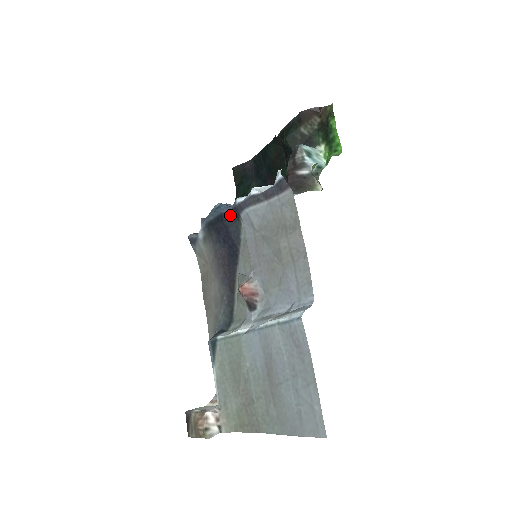
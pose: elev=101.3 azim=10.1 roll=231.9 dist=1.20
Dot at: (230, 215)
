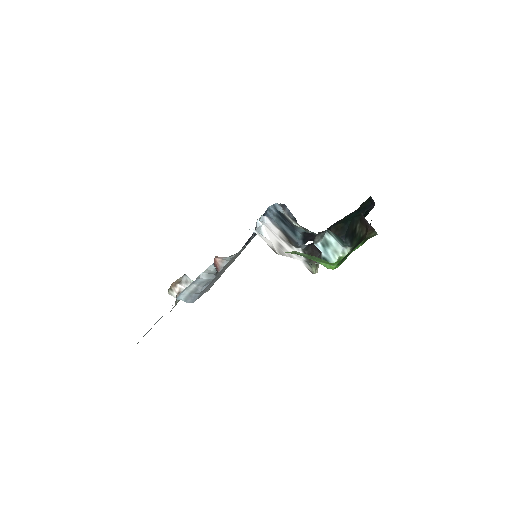
Dot at: occluded
